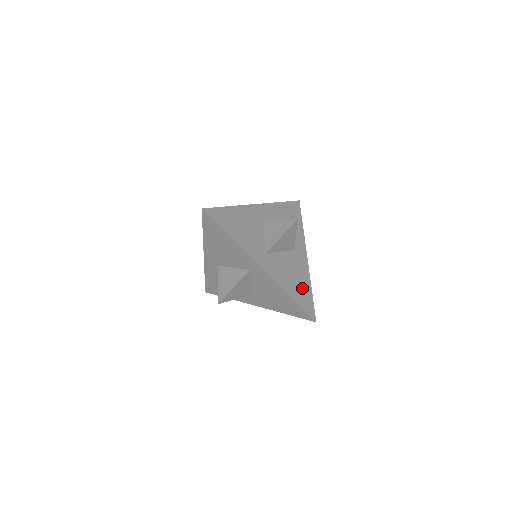
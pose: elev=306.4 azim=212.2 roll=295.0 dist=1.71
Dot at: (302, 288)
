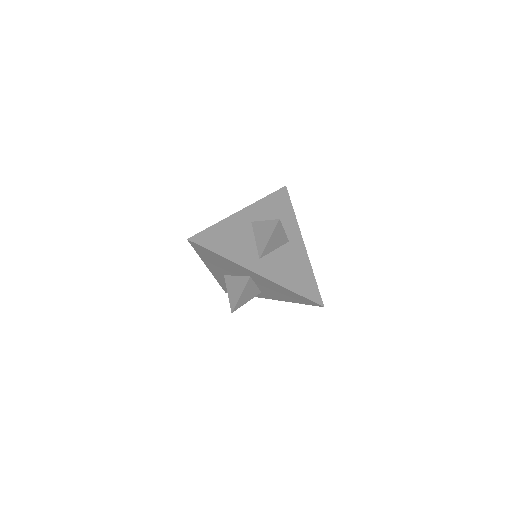
Dot at: (304, 278)
